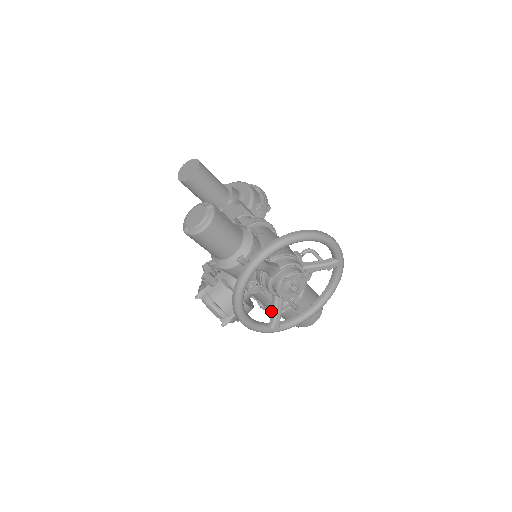
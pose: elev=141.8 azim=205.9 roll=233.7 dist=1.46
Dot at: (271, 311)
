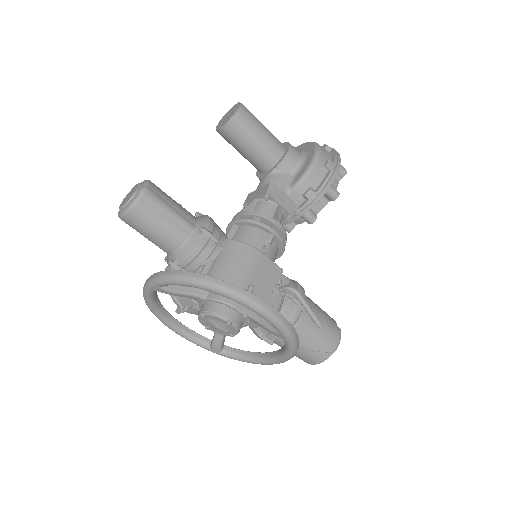
Dot at: occluded
